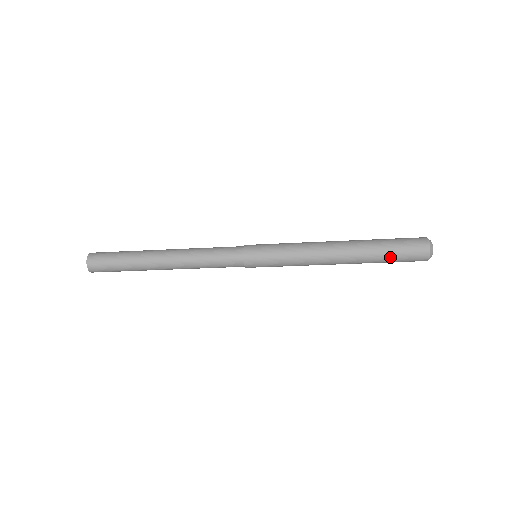
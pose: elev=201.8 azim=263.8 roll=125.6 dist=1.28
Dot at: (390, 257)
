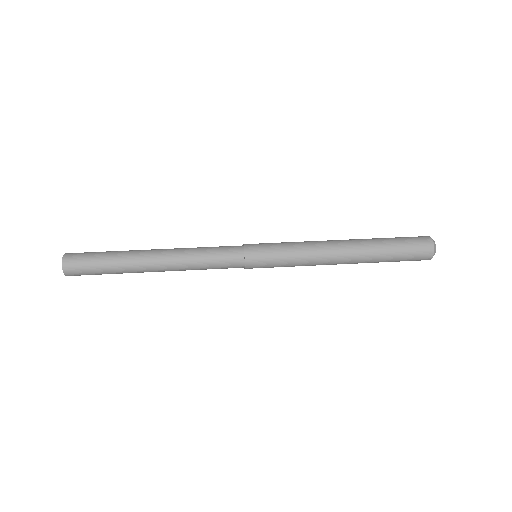
Dot at: occluded
